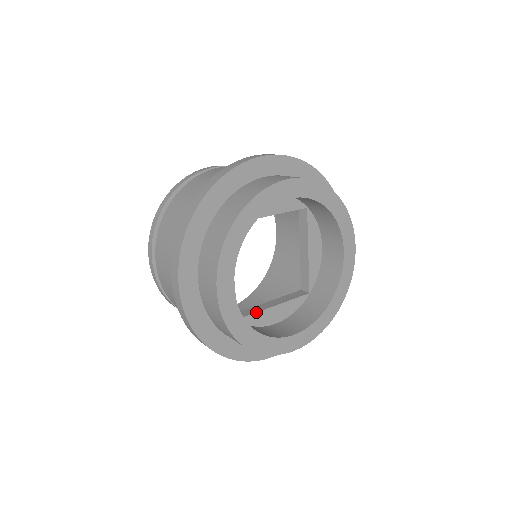
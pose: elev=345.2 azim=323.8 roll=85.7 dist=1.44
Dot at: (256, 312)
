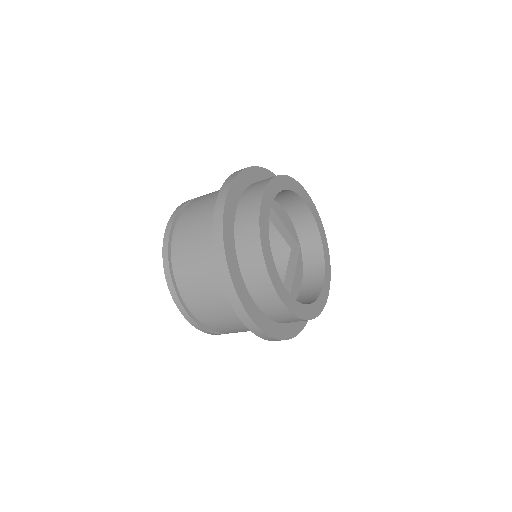
Dot at: occluded
